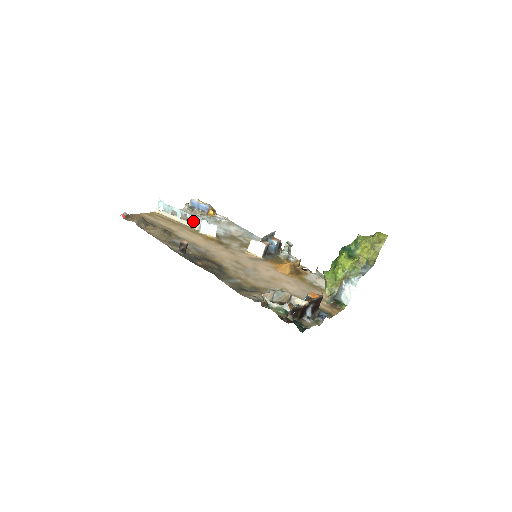
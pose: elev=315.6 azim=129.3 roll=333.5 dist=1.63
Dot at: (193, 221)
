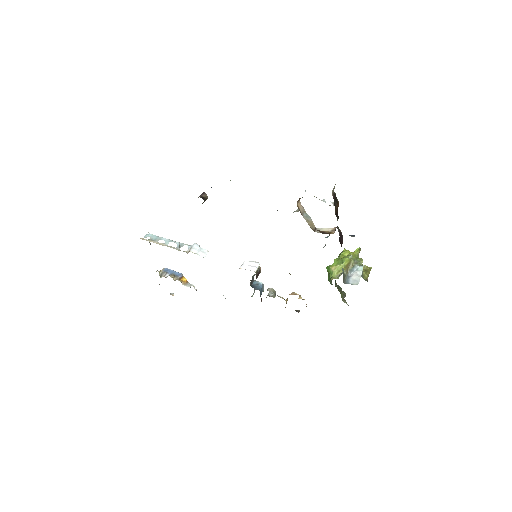
Dot at: occluded
